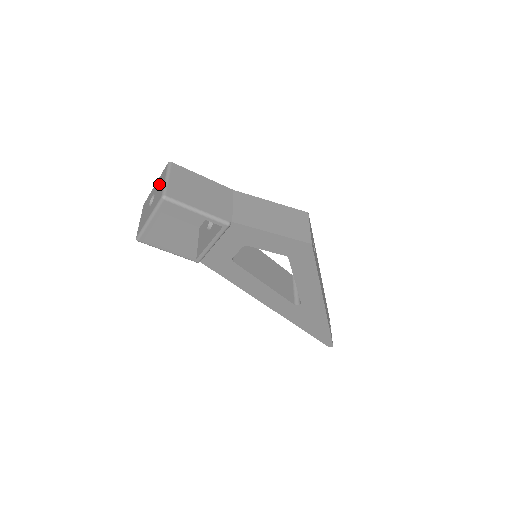
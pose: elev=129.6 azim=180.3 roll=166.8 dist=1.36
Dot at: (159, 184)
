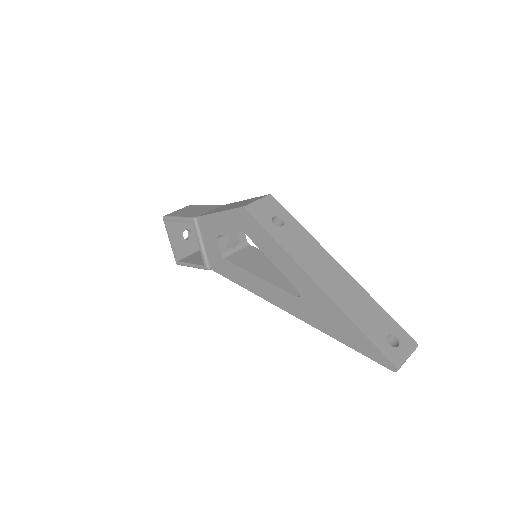
Dot at: occluded
